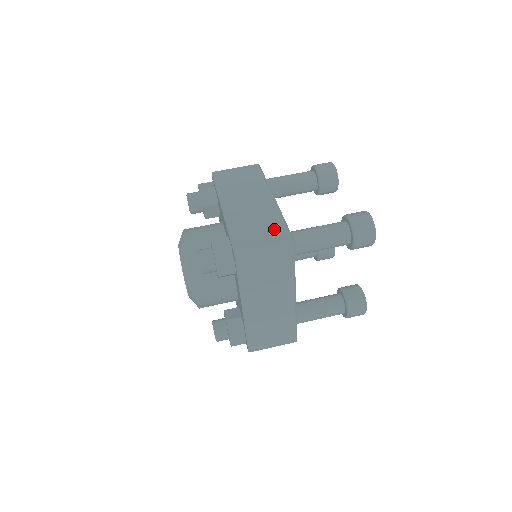
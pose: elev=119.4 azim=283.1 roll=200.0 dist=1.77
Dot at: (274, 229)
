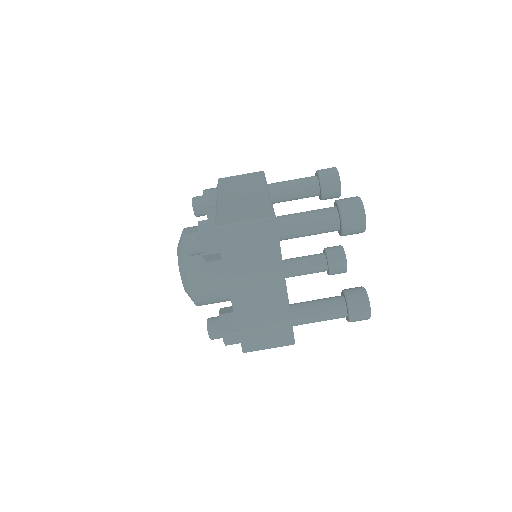
Dot at: (259, 210)
